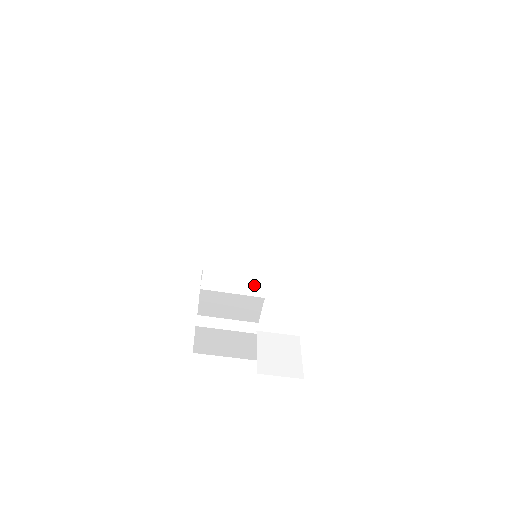
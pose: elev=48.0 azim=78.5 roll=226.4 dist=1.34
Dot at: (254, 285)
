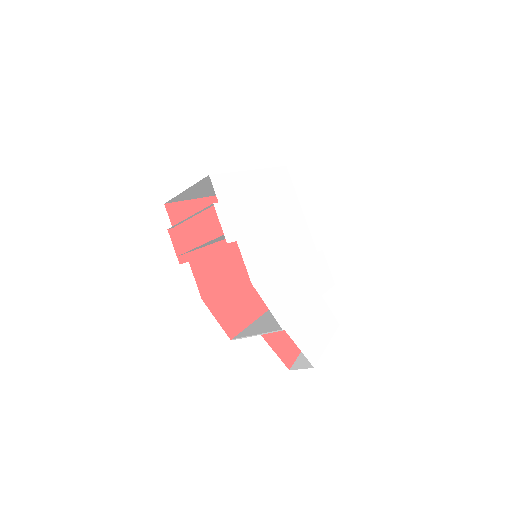
Dot at: occluded
